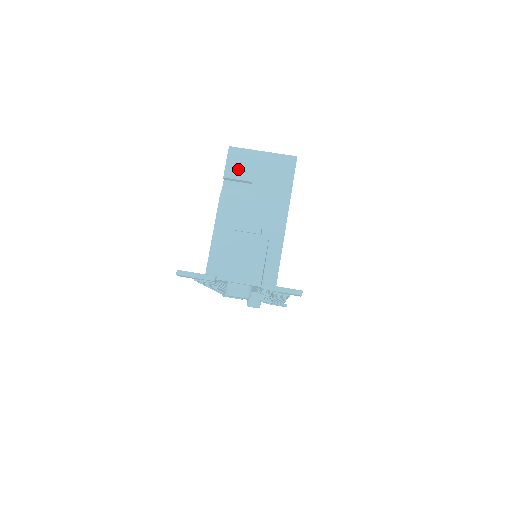
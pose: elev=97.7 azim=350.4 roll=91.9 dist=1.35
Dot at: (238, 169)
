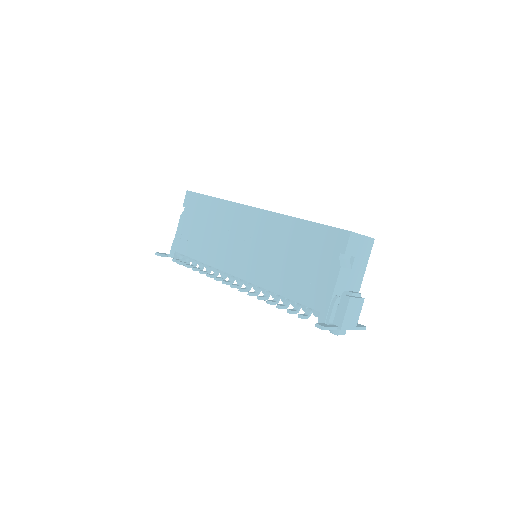
Dot at: (351, 248)
